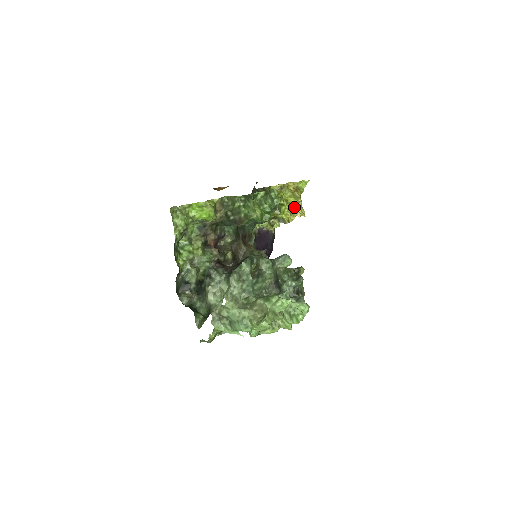
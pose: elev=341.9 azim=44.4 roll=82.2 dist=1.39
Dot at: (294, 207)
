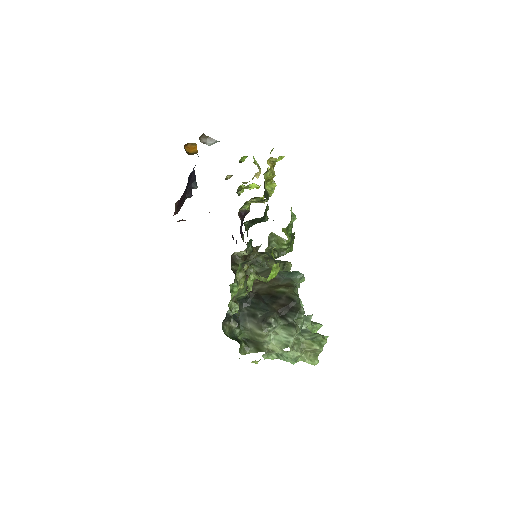
Dot at: occluded
